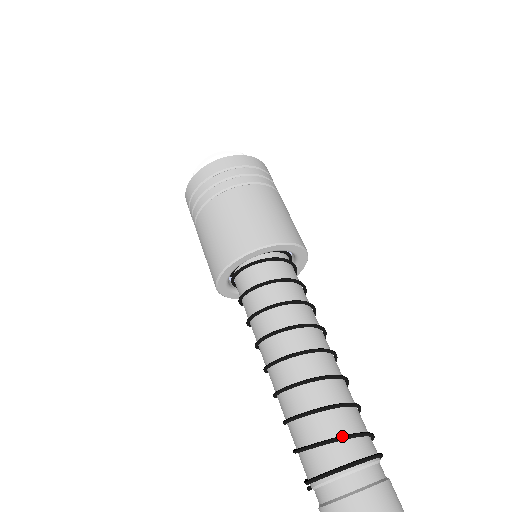
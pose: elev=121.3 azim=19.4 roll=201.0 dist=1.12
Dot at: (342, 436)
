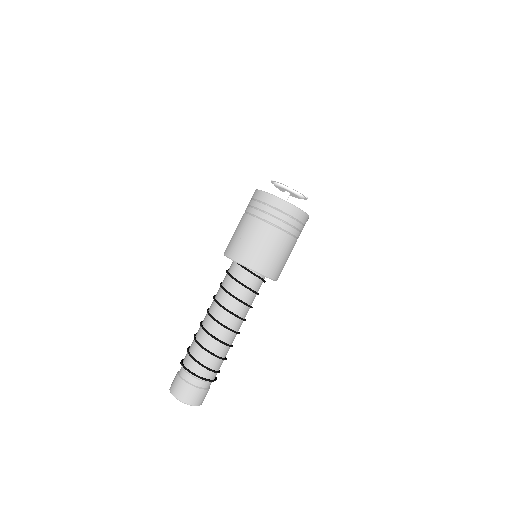
Dot at: (201, 364)
